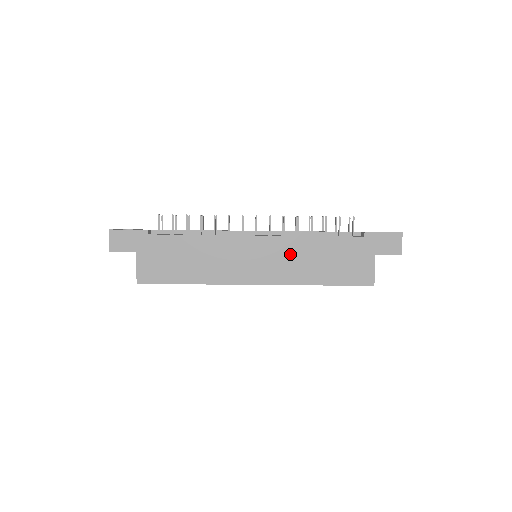
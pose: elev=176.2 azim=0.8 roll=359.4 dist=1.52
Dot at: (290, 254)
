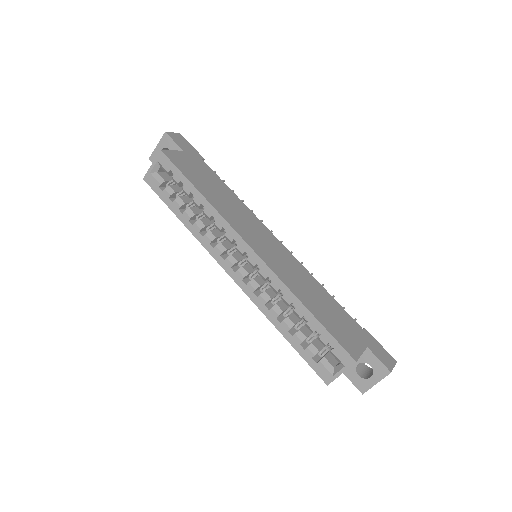
Dot at: (295, 271)
